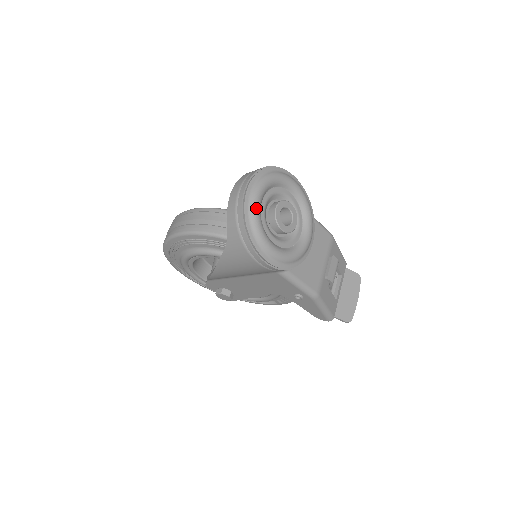
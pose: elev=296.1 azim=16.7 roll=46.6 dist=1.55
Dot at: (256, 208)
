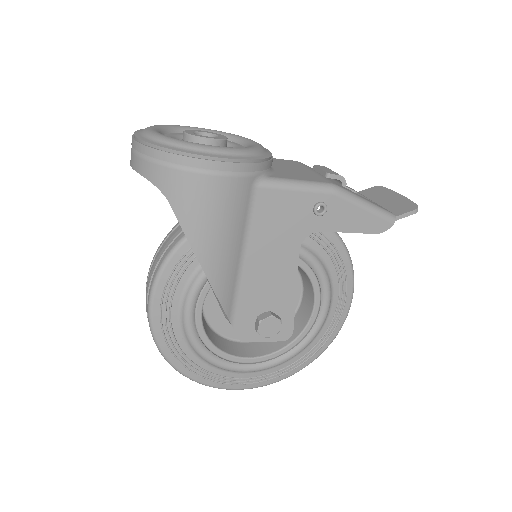
Dot at: (155, 133)
